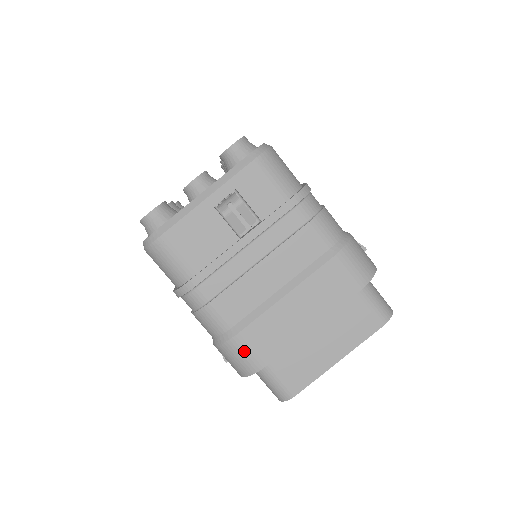
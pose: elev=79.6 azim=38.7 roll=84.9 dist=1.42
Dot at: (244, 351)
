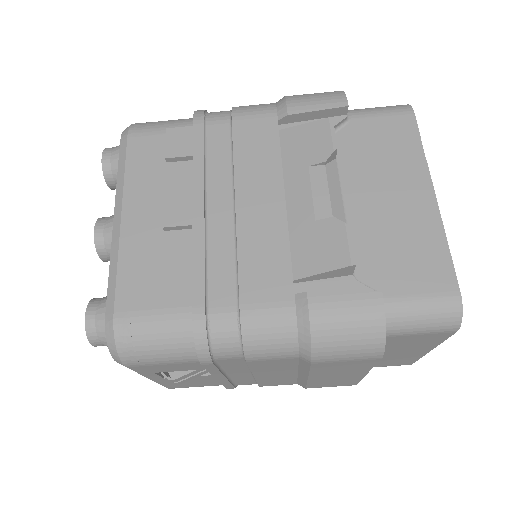
Dot at: occluded
